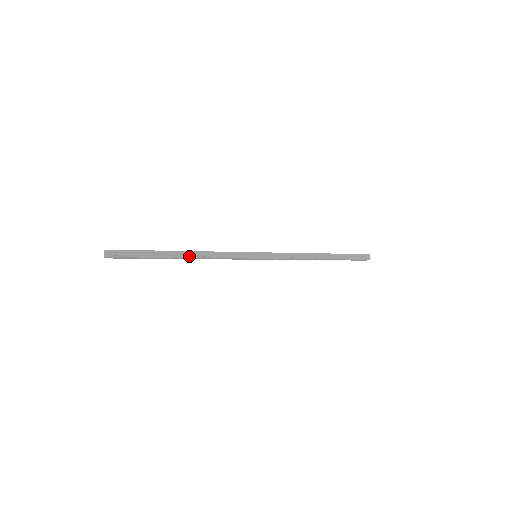
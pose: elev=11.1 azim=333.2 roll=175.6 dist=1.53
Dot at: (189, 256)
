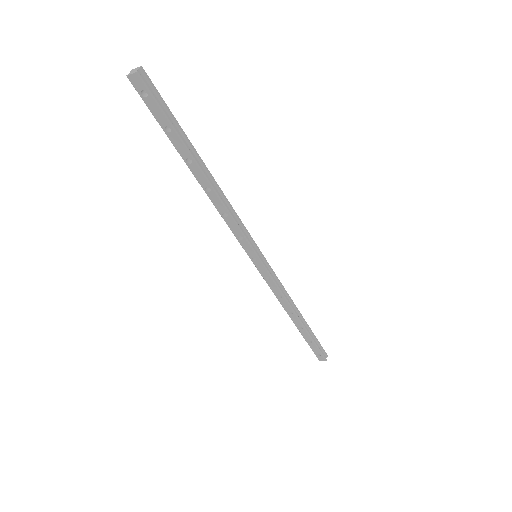
Dot at: (211, 181)
